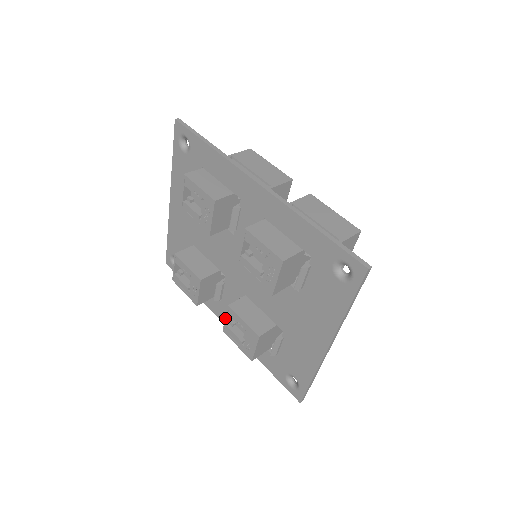
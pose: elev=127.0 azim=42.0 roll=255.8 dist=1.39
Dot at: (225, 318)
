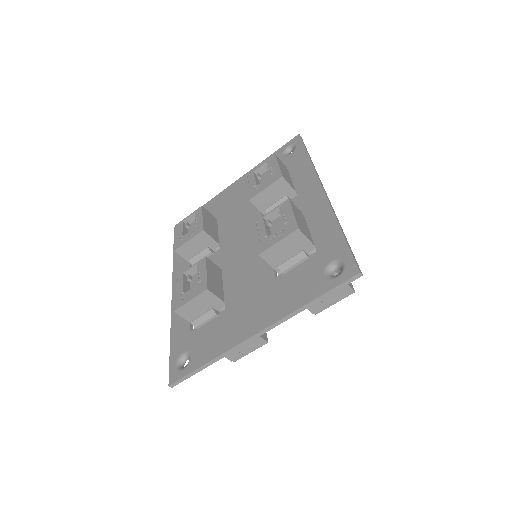
Dot at: (190, 267)
